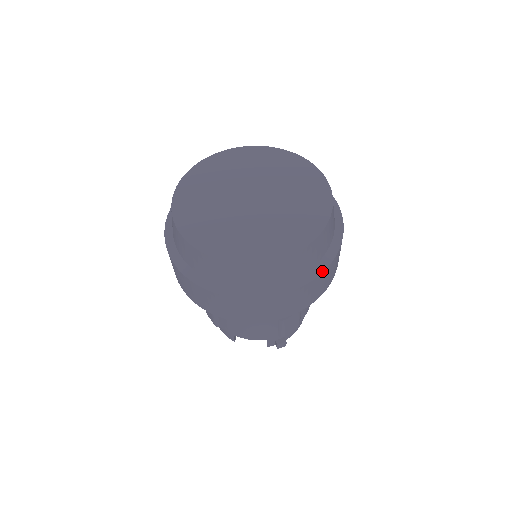
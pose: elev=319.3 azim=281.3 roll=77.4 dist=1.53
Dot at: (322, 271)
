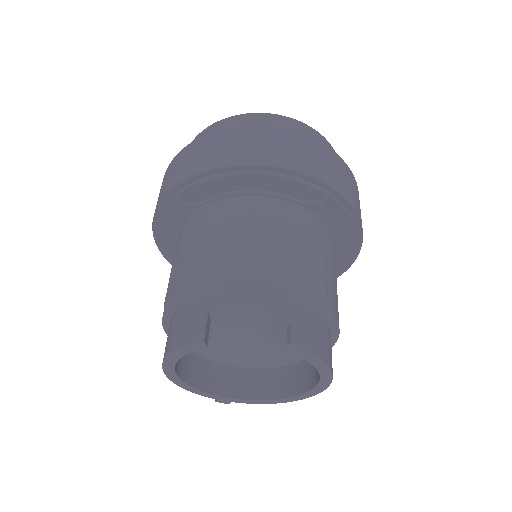
Dot at: (344, 163)
